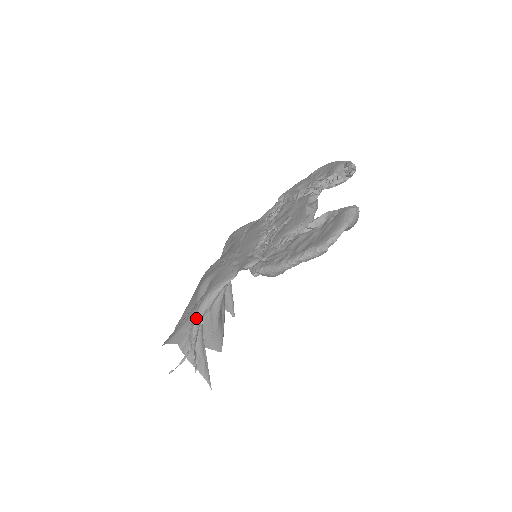
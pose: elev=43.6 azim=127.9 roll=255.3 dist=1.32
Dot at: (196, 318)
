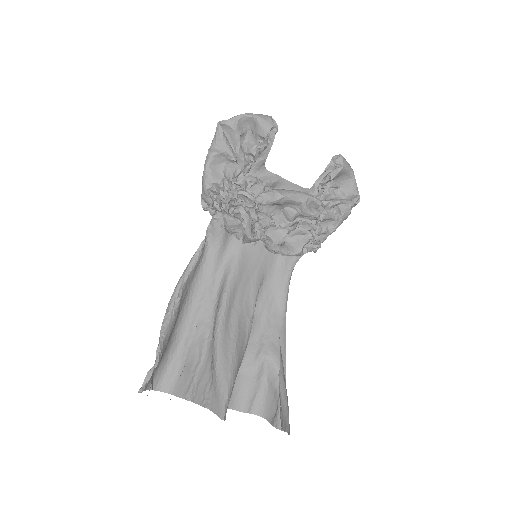
Dot at: (173, 293)
